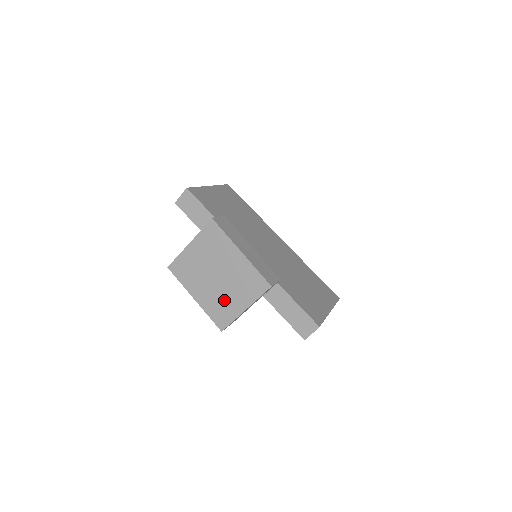
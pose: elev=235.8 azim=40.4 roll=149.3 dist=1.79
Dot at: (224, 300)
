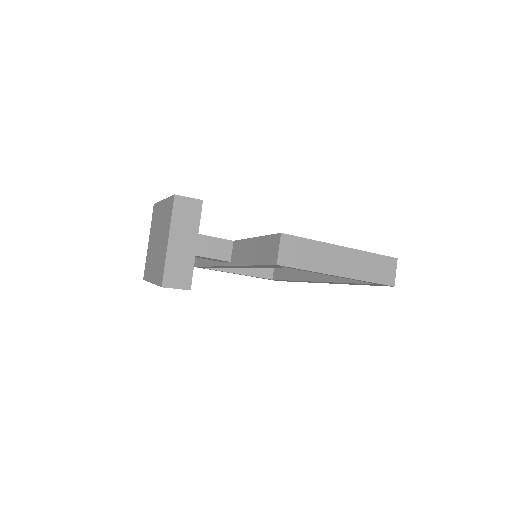
Dot at: (160, 254)
